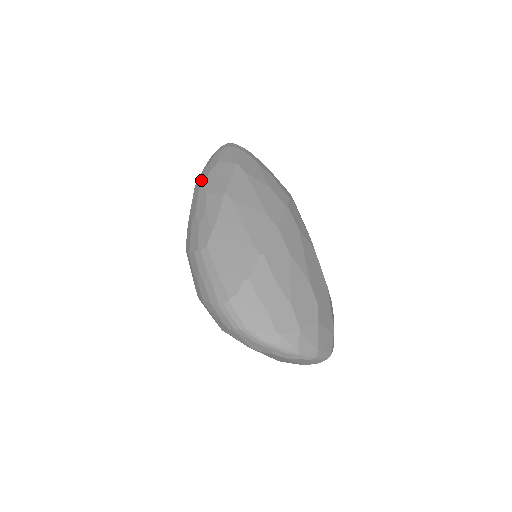
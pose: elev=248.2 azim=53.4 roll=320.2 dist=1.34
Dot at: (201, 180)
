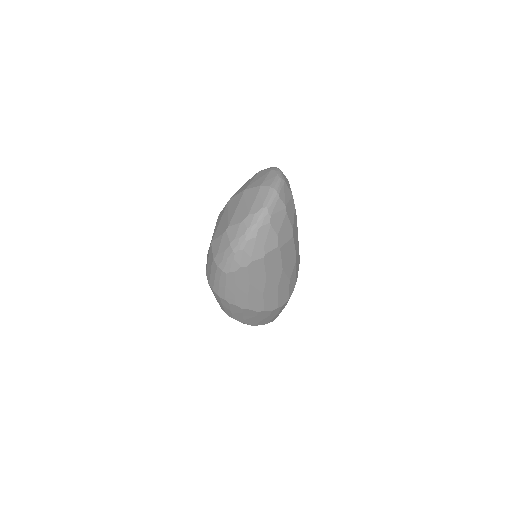
Dot at: occluded
